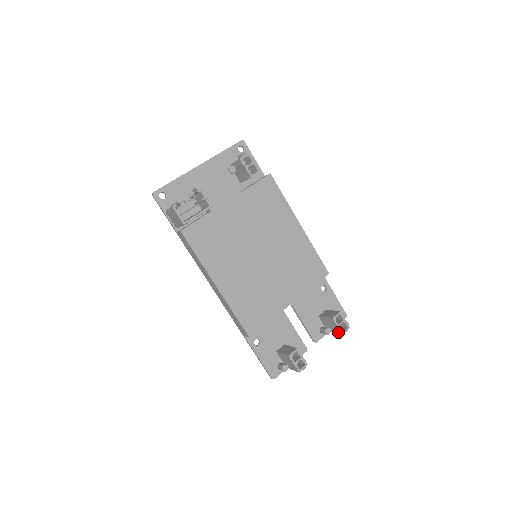
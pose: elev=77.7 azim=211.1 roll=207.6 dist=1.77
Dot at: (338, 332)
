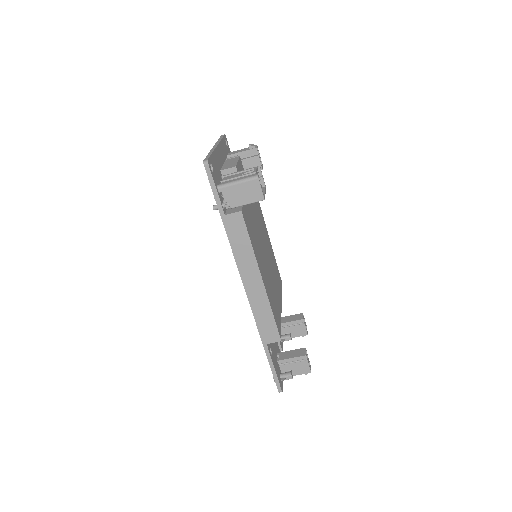
Dot at: (302, 334)
